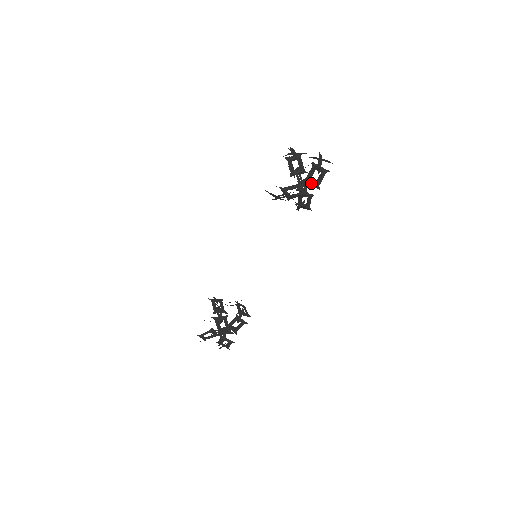
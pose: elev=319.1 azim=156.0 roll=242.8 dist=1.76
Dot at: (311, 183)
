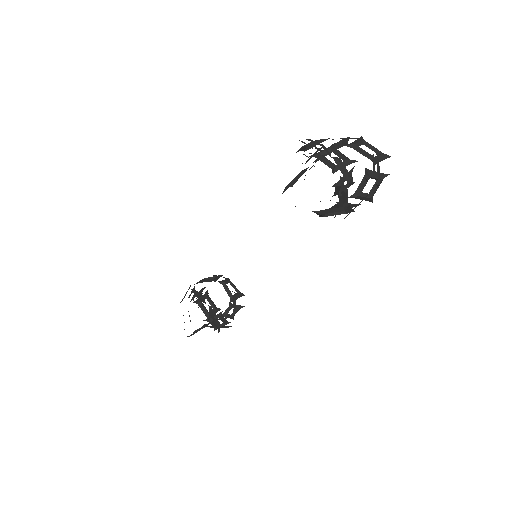
Dot at: (362, 198)
